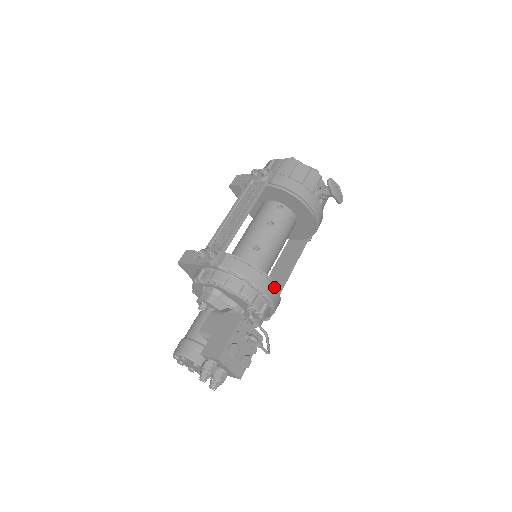
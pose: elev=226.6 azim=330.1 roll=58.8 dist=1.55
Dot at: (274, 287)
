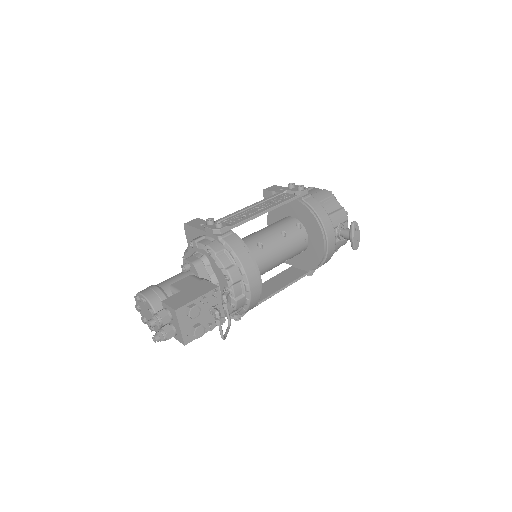
Dot at: (259, 283)
